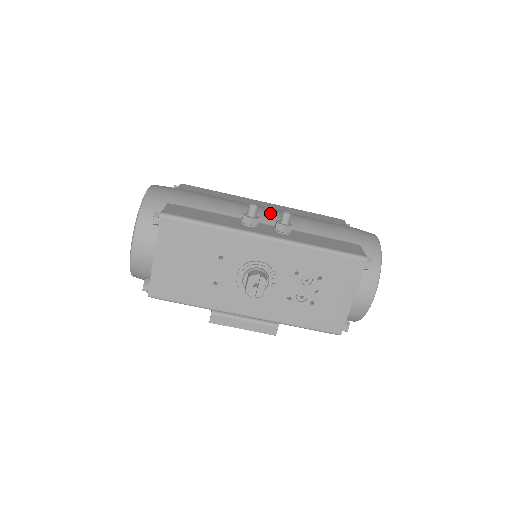
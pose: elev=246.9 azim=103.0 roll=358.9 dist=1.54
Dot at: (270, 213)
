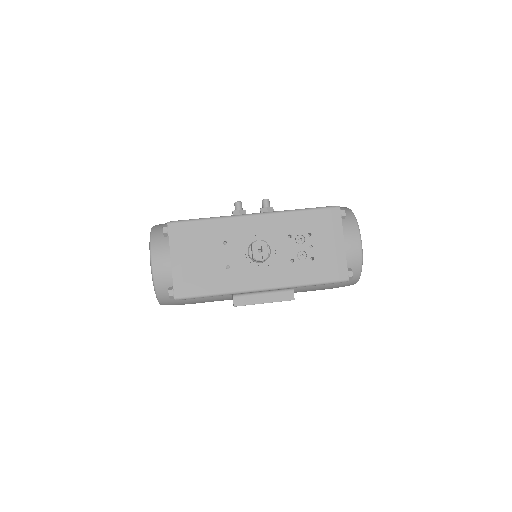
Dot at: occluded
